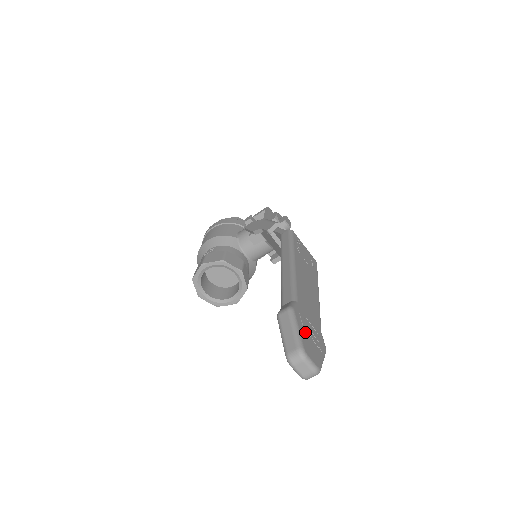
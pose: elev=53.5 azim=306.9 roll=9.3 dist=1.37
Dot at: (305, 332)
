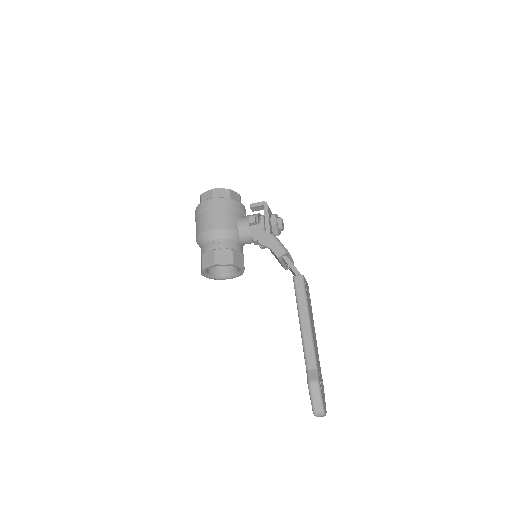
Dot at: (322, 393)
